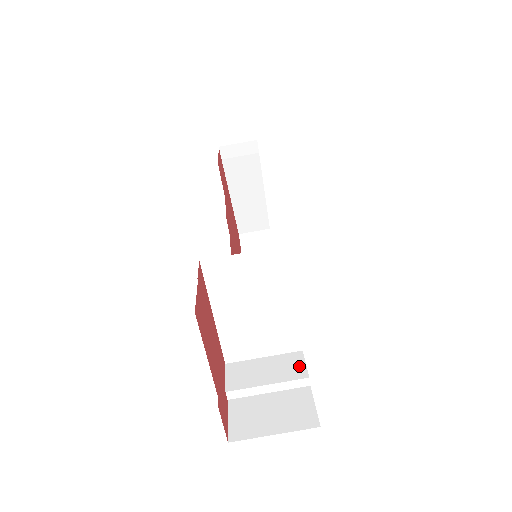
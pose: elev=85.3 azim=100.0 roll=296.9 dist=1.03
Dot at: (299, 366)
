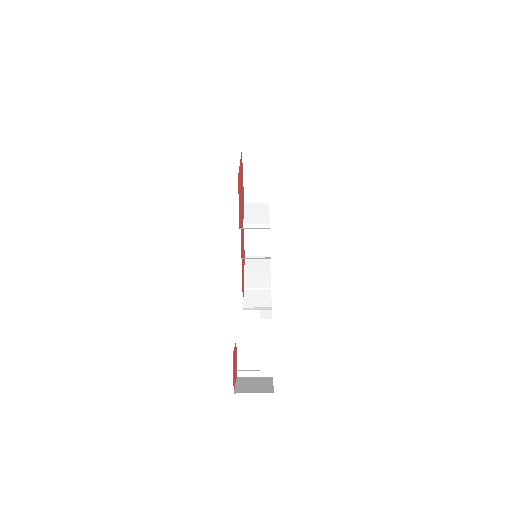
Dot at: (269, 349)
